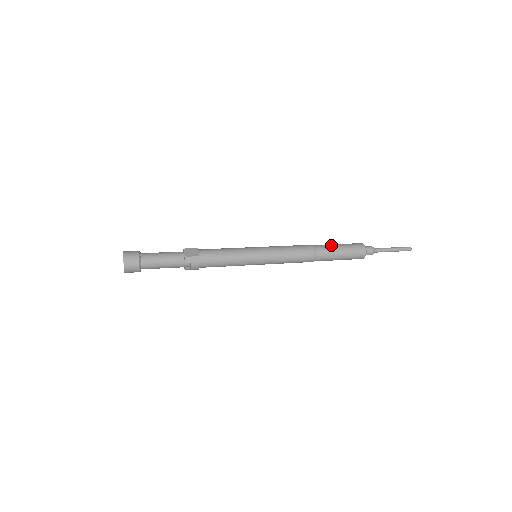
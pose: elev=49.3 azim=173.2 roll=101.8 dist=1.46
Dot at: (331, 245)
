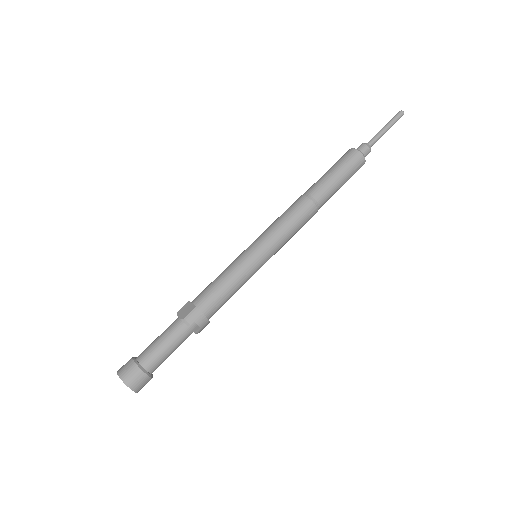
Dot at: (320, 178)
